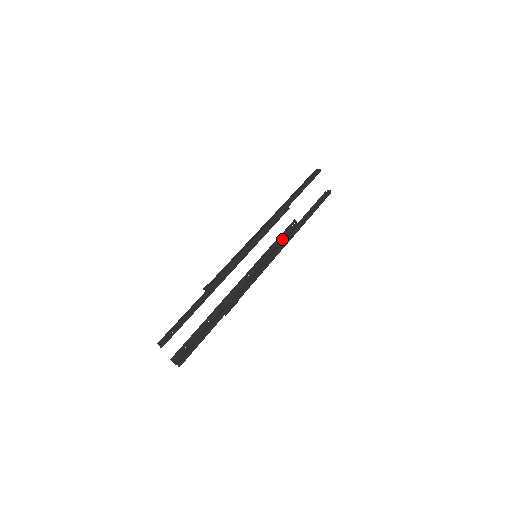
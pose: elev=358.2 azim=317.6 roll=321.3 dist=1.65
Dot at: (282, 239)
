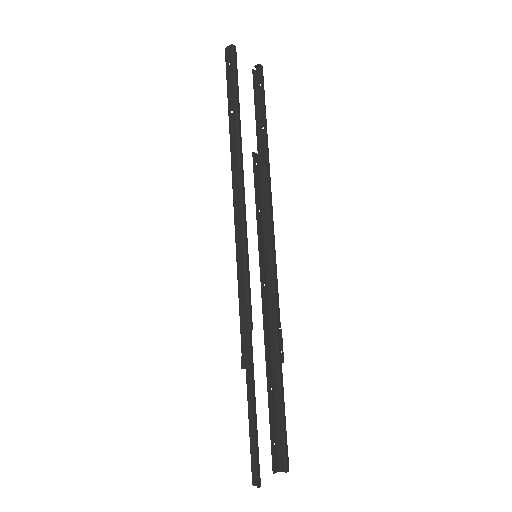
Dot at: (259, 196)
